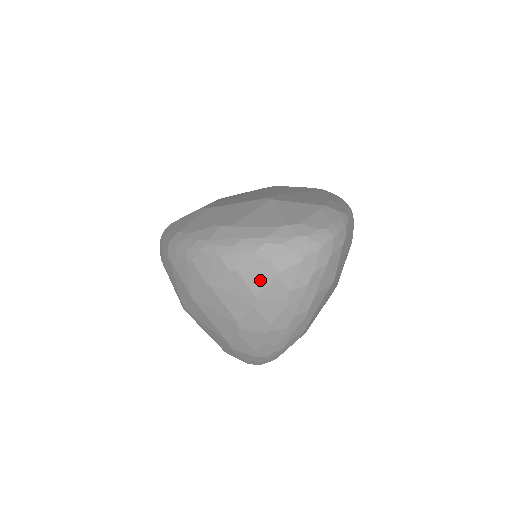
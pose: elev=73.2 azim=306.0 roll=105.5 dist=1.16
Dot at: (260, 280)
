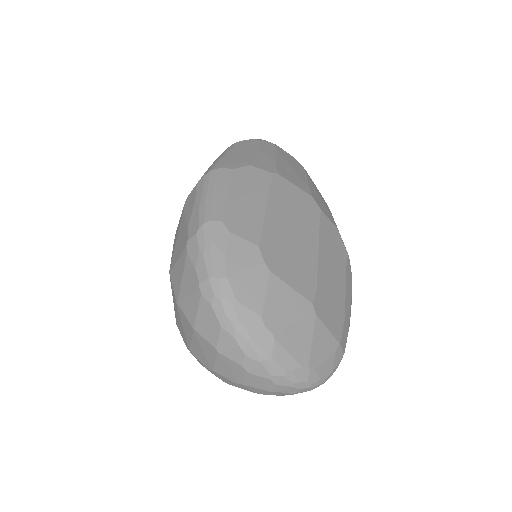
Dot at: (256, 384)
